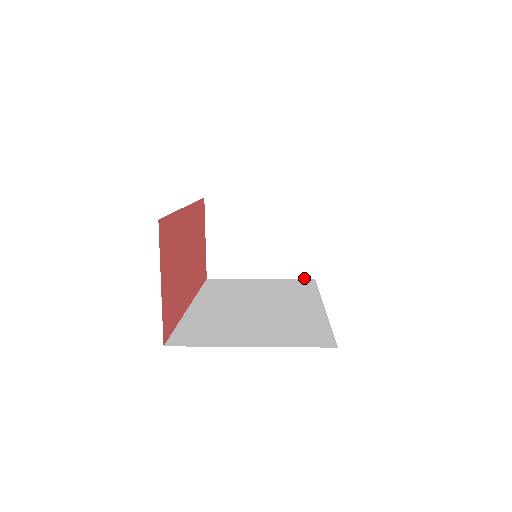
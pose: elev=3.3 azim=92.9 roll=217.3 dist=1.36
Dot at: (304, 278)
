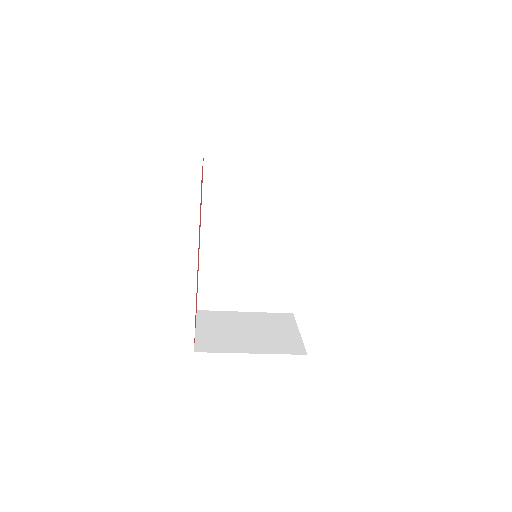
Dot at: (296, 354)
